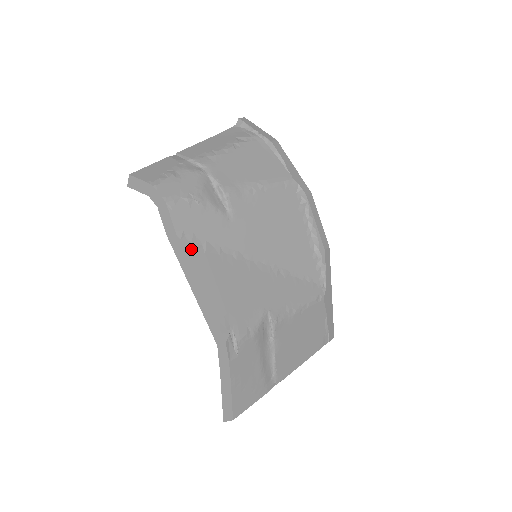
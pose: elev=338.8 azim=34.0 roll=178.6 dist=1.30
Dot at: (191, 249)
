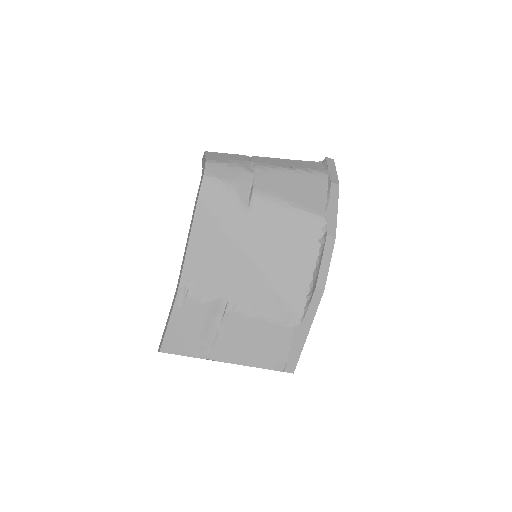
Dot at: (201, 215)
